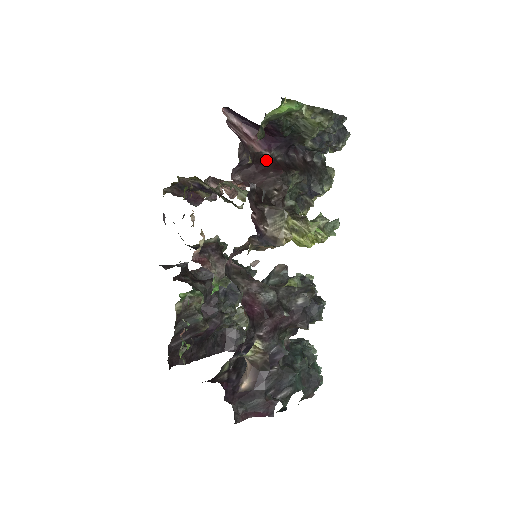
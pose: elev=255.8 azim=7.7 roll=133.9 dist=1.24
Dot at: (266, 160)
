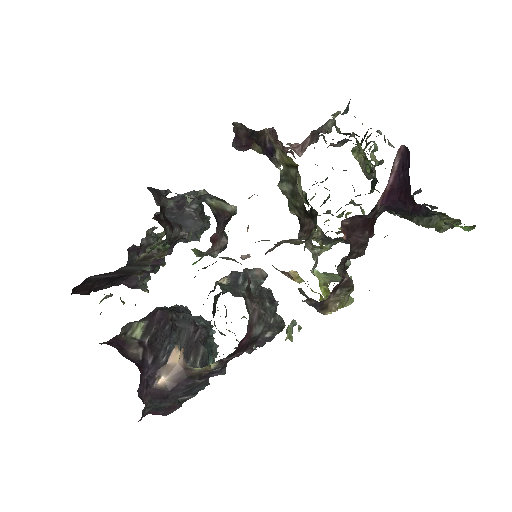
Dot at: occluded
